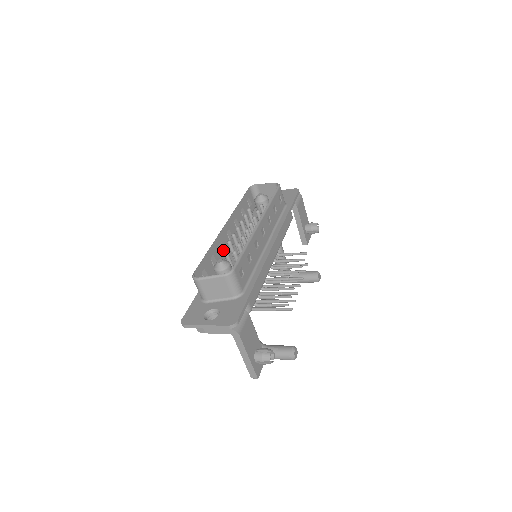
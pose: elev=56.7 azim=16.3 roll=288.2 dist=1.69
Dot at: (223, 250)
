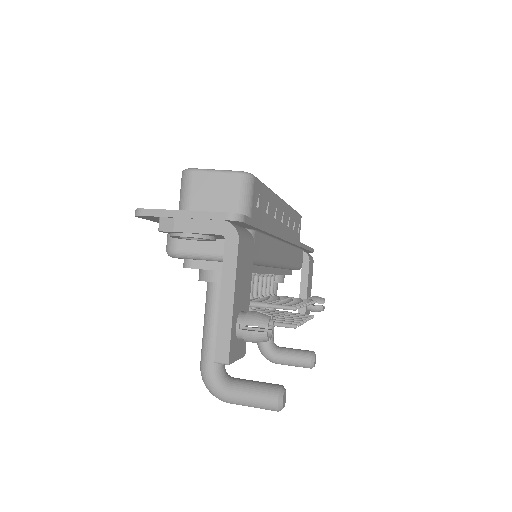
Dot at: occluded
